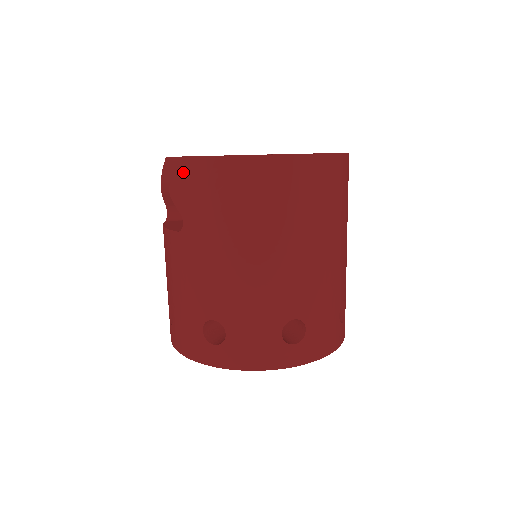
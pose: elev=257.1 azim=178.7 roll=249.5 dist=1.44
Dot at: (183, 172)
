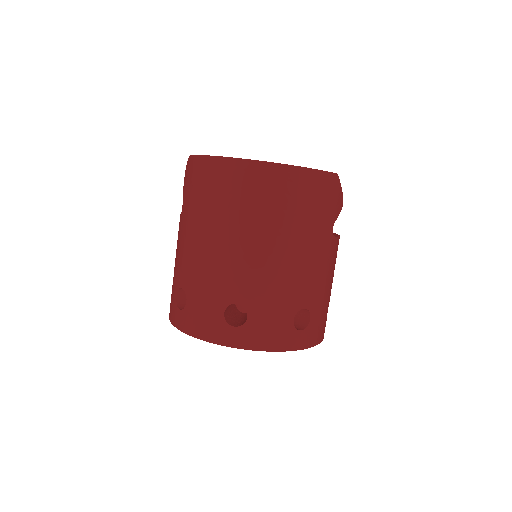
Dot at: (187, 167)
